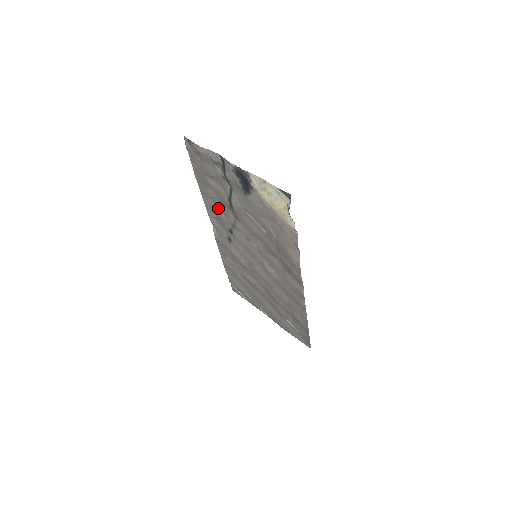
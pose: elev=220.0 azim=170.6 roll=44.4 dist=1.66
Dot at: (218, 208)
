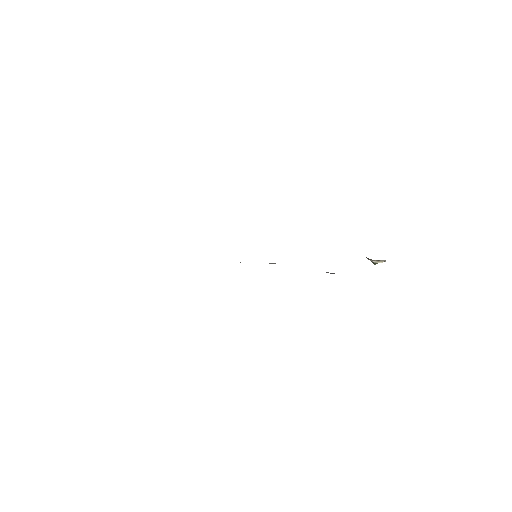
Dot at: occluded
